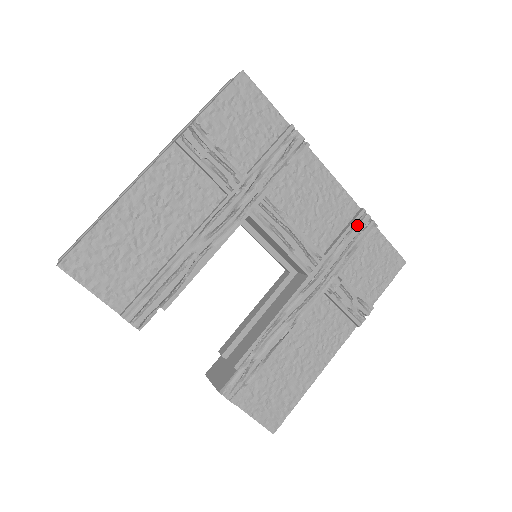
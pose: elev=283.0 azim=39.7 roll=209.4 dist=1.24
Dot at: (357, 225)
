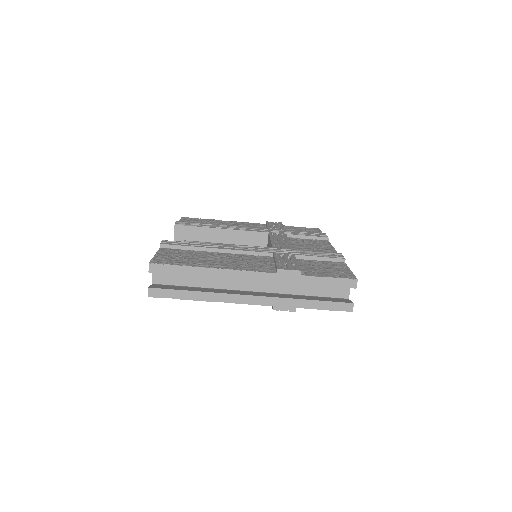
Dot at: occluded
